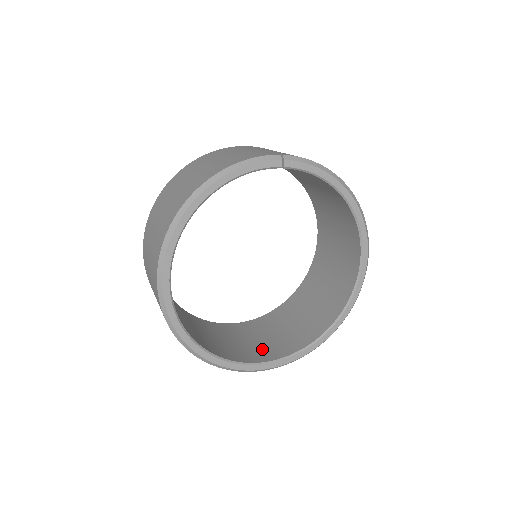
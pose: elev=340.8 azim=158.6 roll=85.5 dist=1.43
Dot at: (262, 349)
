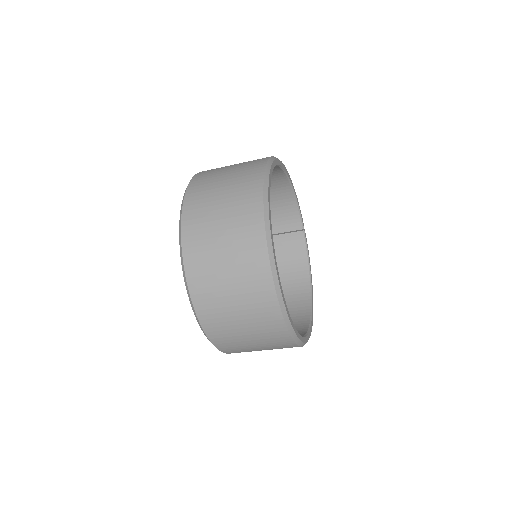
Dot at: occluded
